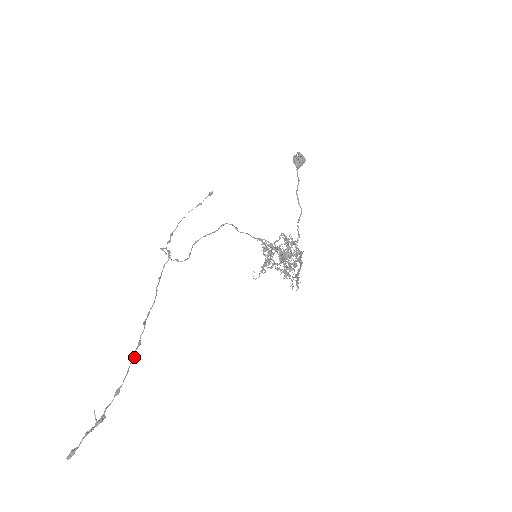
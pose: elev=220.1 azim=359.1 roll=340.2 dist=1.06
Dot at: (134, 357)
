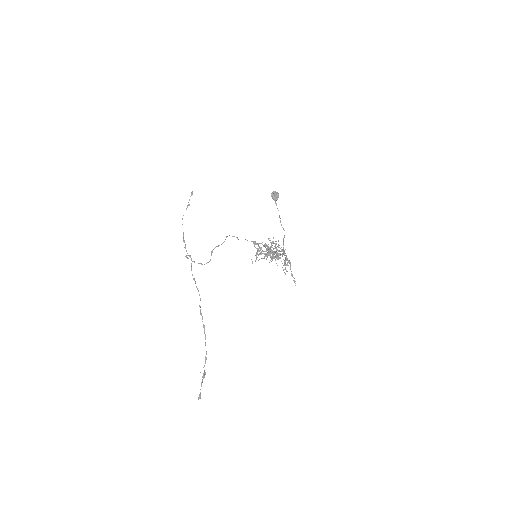
Dot at: occluded
